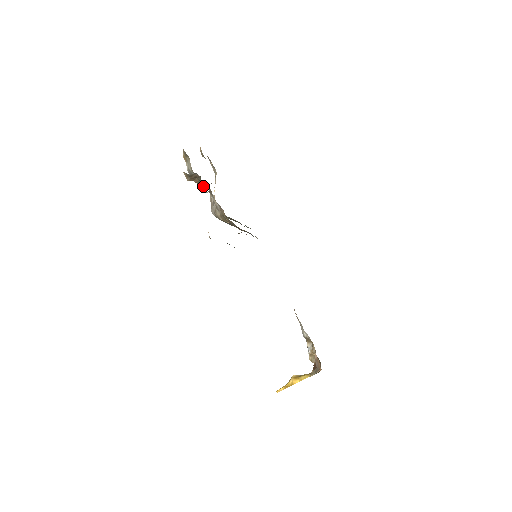
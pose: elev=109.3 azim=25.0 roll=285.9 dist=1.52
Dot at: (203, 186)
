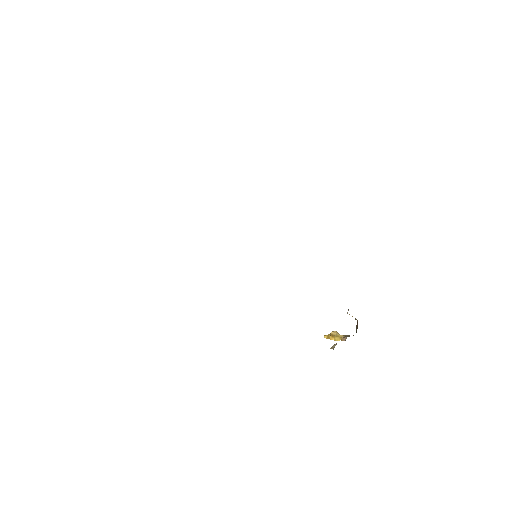
Dot at: occluded
